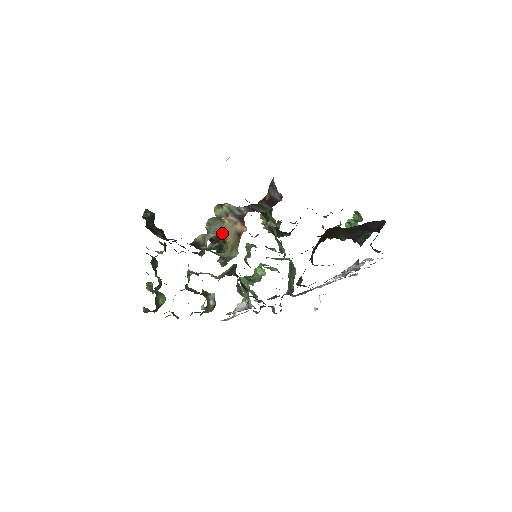
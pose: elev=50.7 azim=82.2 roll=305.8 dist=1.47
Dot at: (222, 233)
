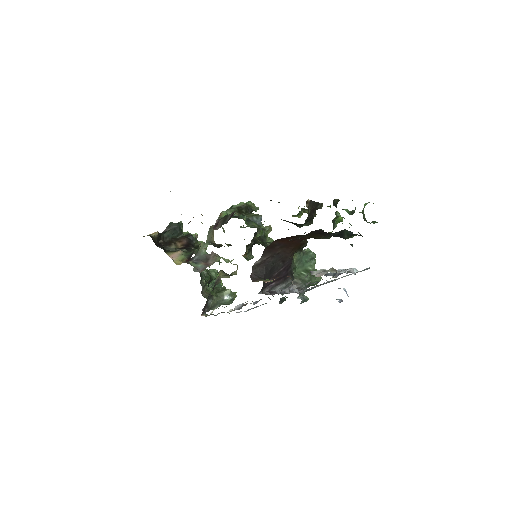
Dot at: (213, 241)
